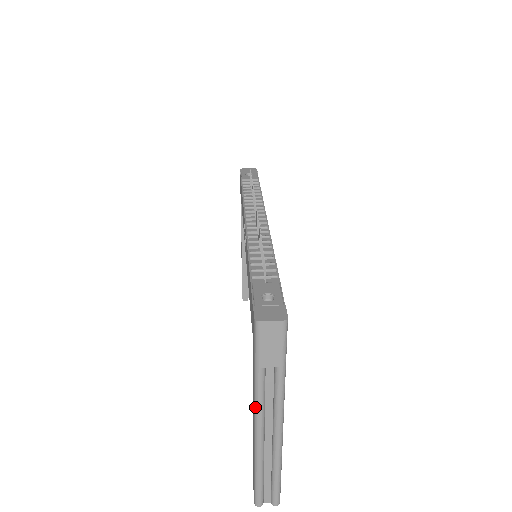
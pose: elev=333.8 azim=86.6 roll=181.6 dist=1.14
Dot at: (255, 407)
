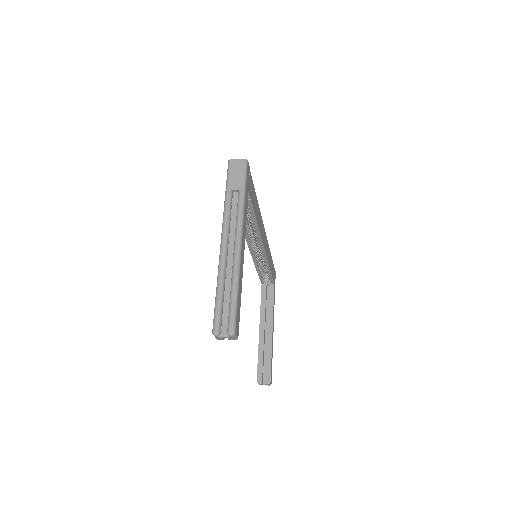
Dot at: (223, 223)
